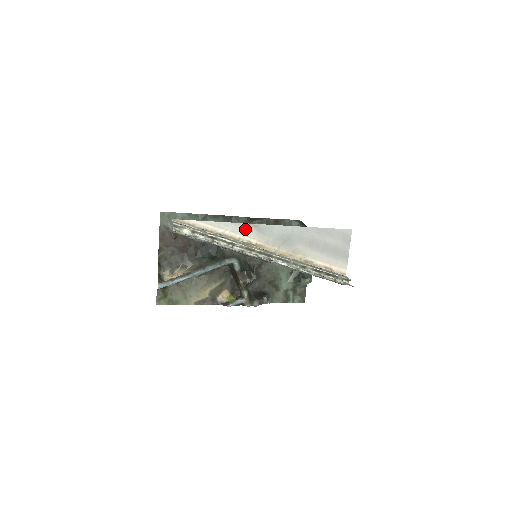
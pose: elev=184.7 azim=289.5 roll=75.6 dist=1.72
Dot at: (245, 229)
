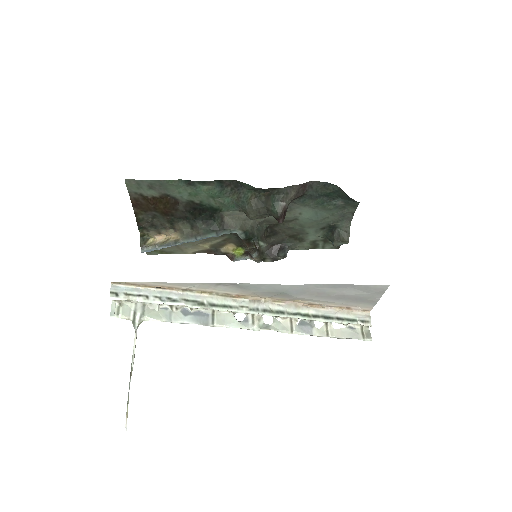
Dot at: (219, 286)
